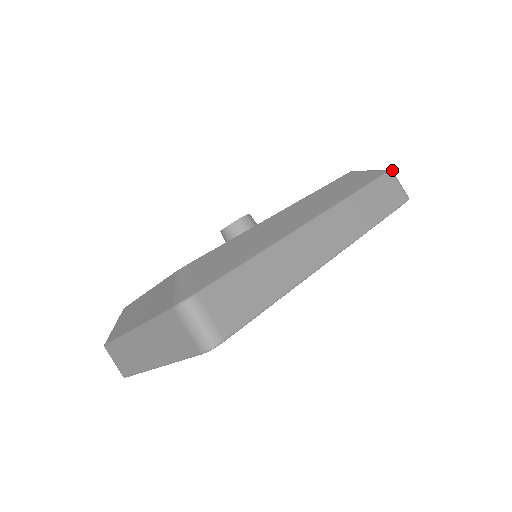
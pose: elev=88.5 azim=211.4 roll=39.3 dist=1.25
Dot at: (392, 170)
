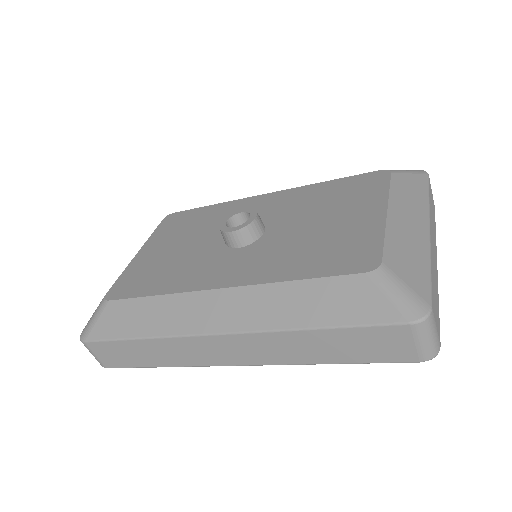
Dot at: (419, 322)
